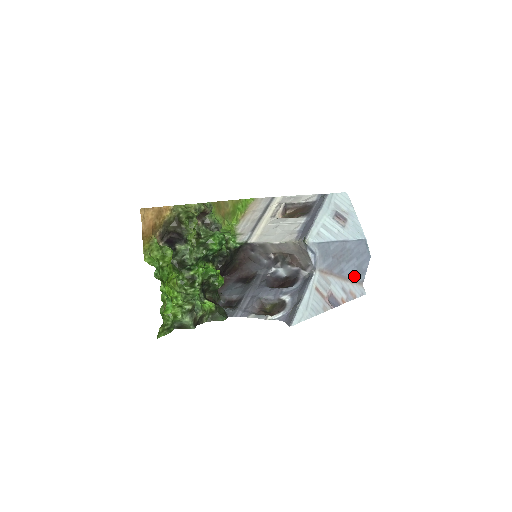
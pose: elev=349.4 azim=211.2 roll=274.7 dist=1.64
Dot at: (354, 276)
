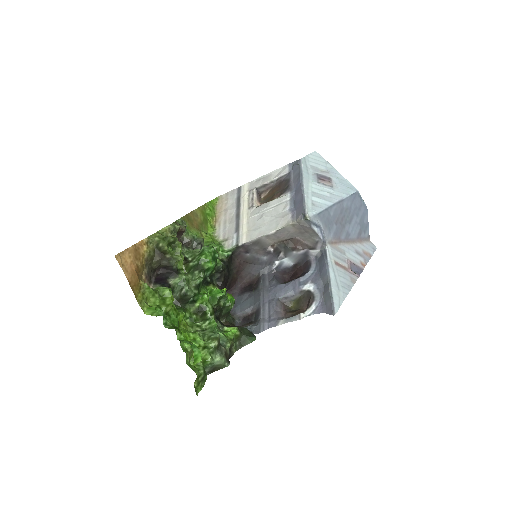
Dot at: (360, 235)
